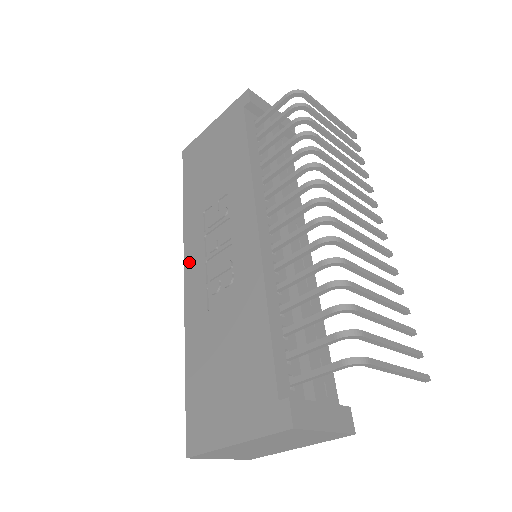
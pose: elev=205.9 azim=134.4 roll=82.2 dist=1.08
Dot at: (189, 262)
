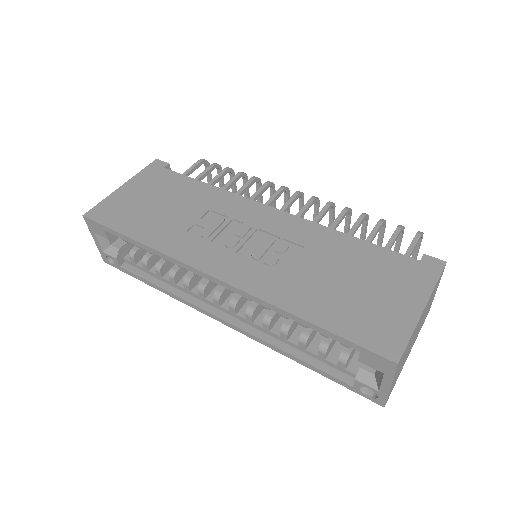
Dot at: (210, 265)
